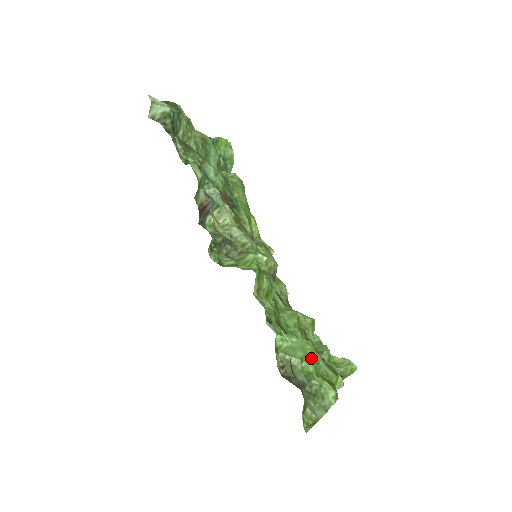
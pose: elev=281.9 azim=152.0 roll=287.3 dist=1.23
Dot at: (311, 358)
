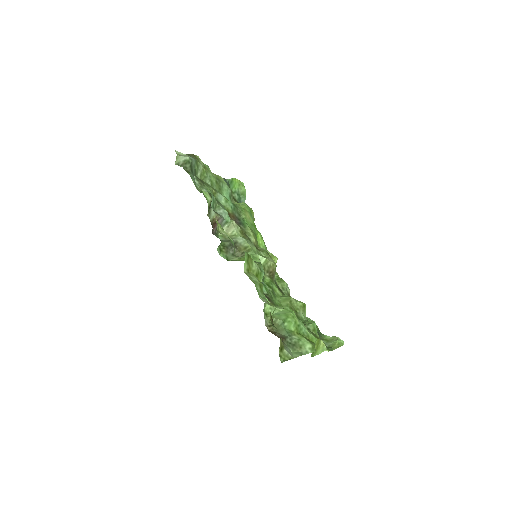
Dot at: (292, 321)
